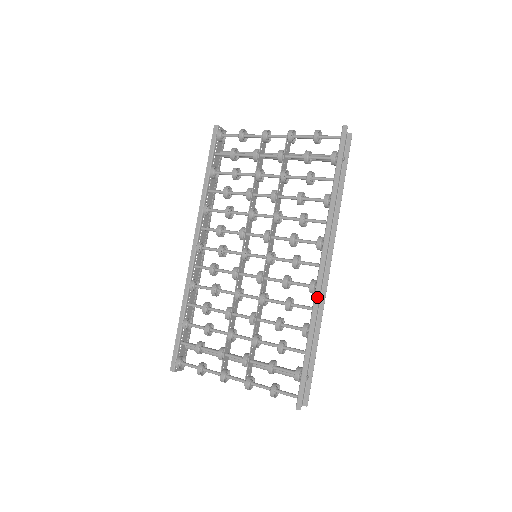
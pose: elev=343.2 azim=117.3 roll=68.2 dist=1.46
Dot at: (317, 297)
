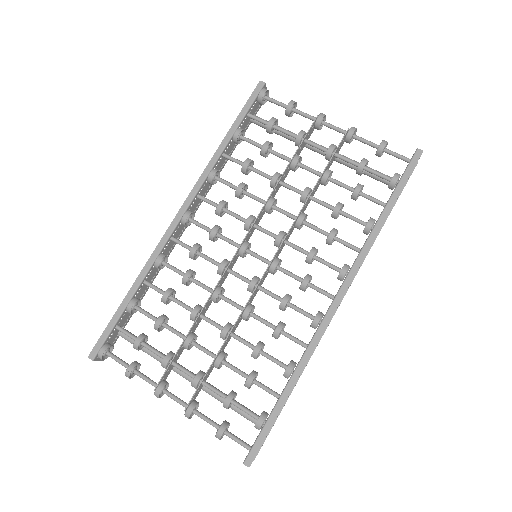
Dot at: (319, 335)
